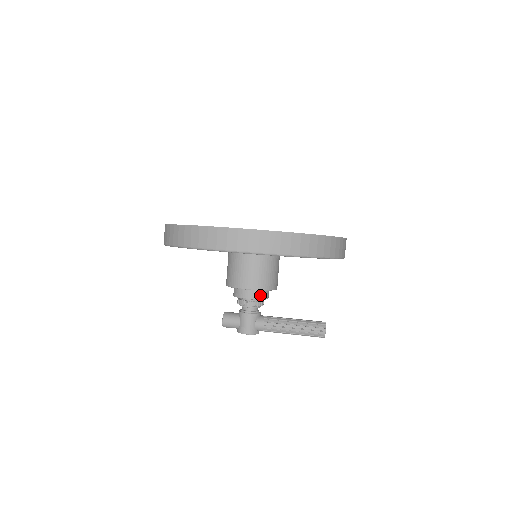
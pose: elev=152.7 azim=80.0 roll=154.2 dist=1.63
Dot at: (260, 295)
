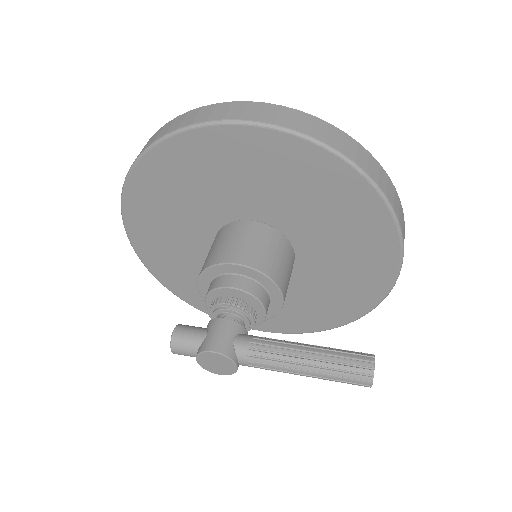
Dot at: (254, 289)
